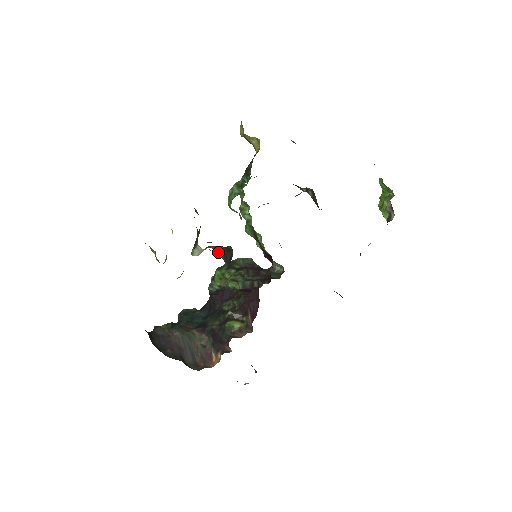
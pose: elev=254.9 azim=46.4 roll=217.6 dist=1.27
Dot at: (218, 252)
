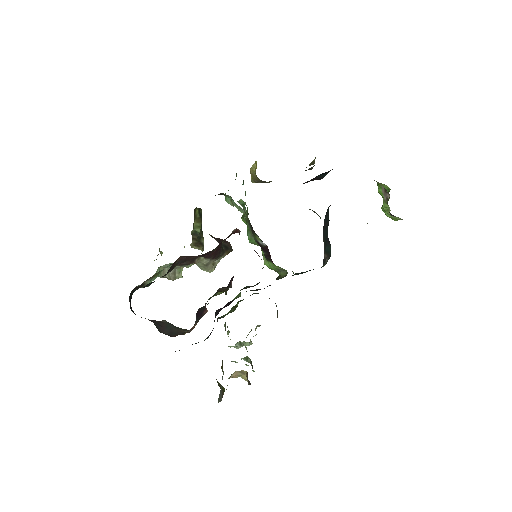
Dot at: (213, 237)
